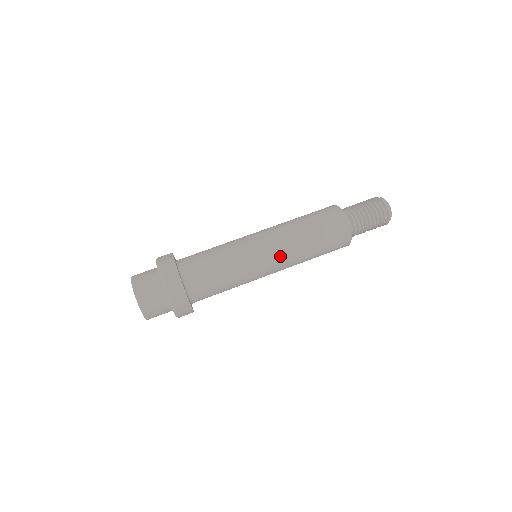
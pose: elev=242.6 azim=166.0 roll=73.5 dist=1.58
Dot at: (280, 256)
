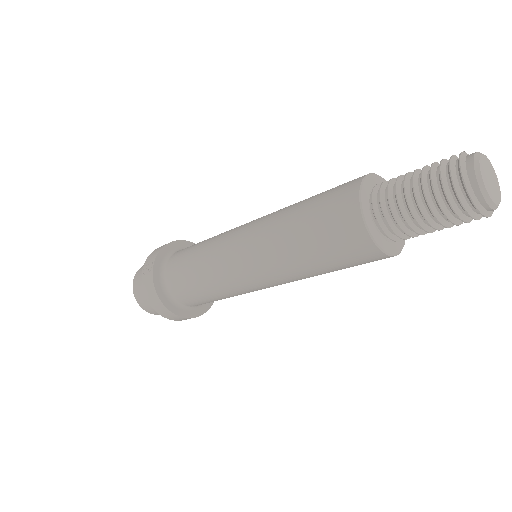
Dot at: (272, 281)
